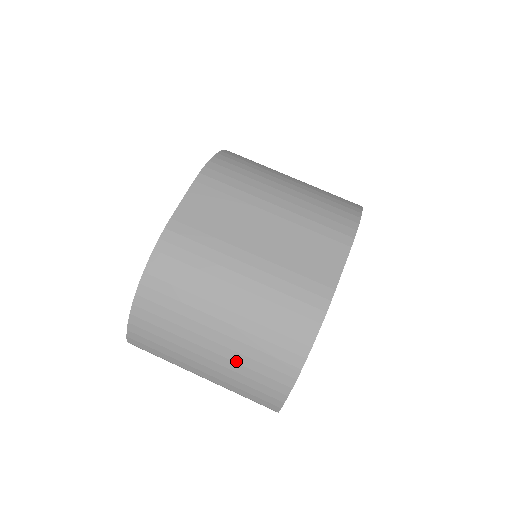
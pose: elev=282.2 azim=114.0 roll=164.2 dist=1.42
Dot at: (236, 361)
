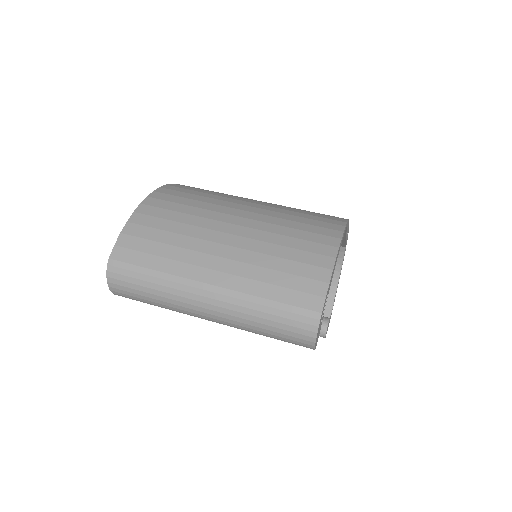
Dot at: (263, 240)
